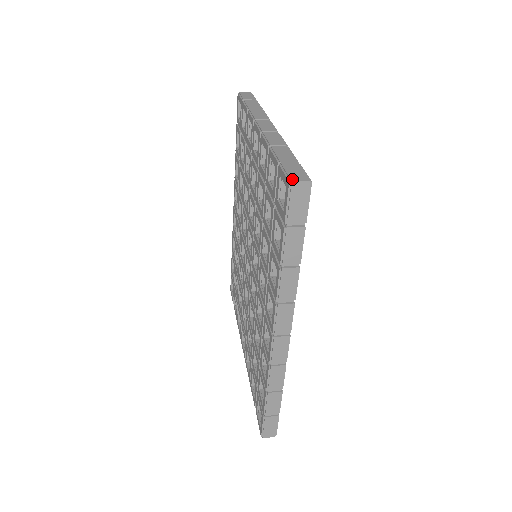
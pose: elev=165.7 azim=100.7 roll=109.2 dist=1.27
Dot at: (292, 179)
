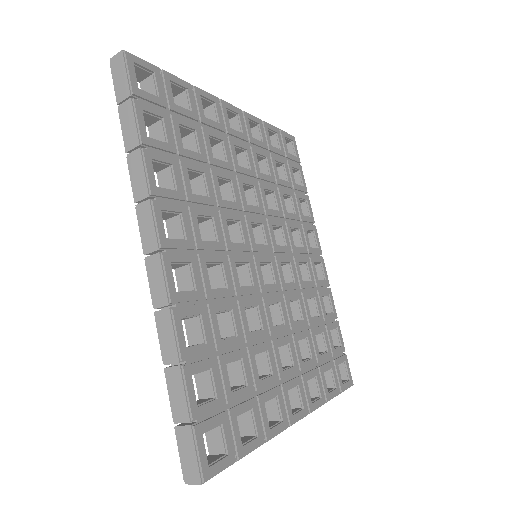
Dot at: (114, 60)
